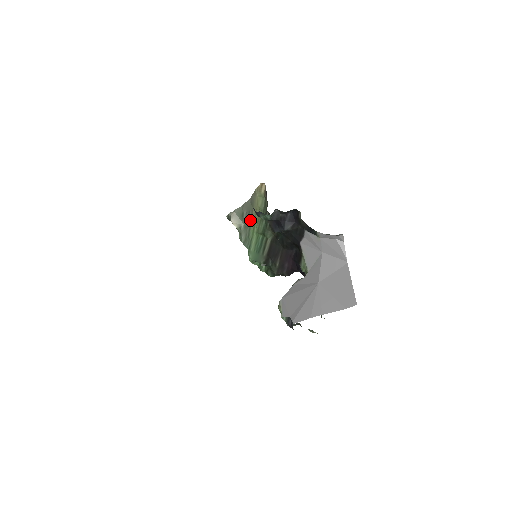
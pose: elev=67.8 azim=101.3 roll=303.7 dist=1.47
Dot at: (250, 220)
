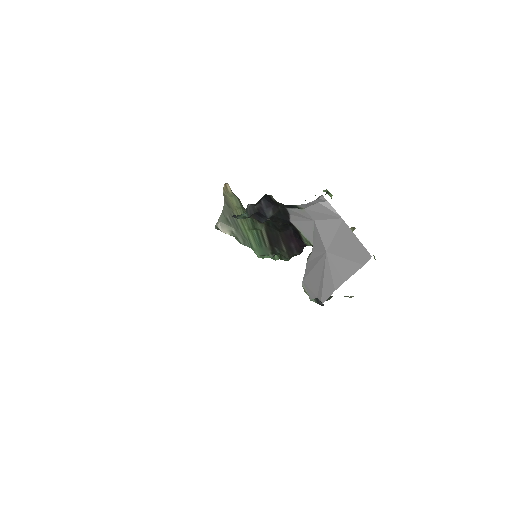
Dot at: (236, 222)
